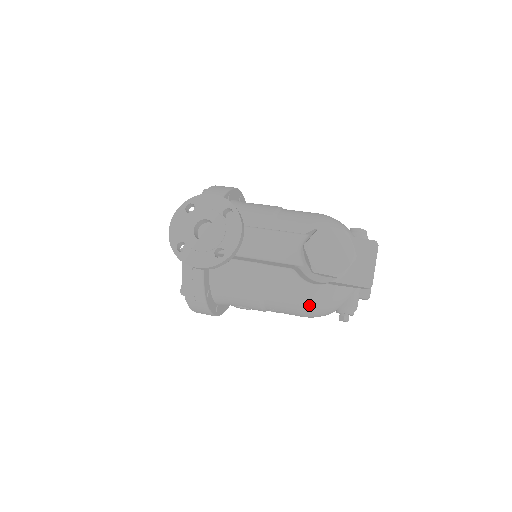
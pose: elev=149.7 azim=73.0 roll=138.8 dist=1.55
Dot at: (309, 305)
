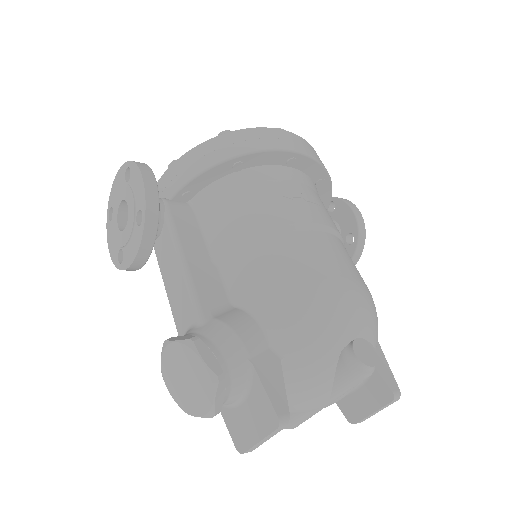
Dot at: occluded
